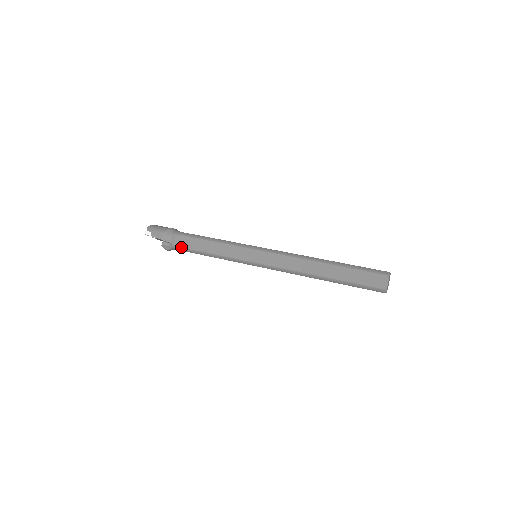
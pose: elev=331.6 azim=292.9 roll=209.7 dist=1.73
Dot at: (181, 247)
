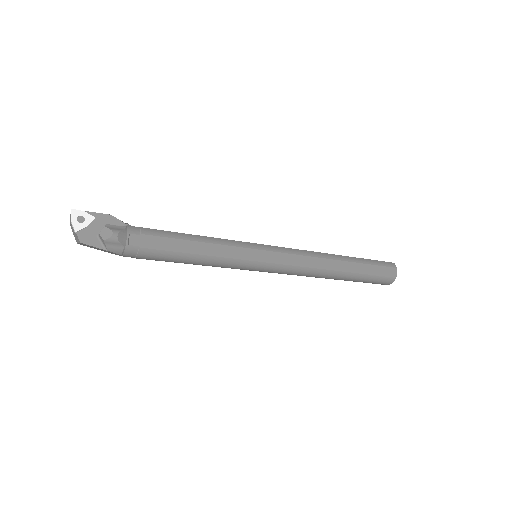
Dot at: (147, 228)
